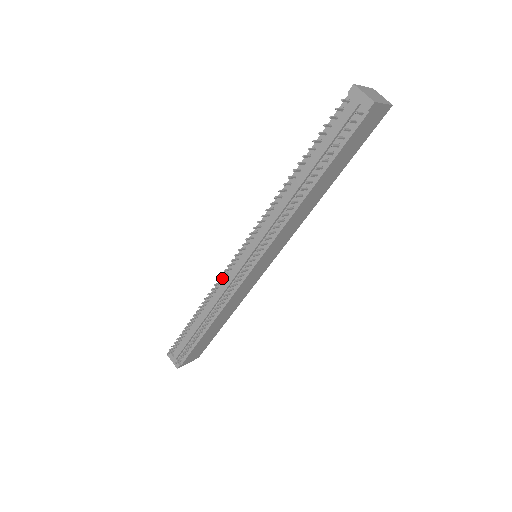
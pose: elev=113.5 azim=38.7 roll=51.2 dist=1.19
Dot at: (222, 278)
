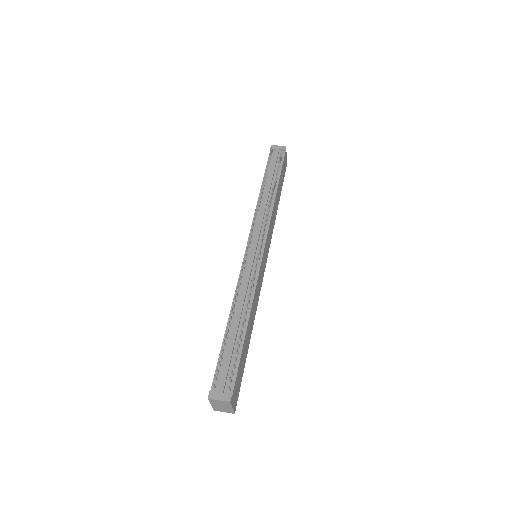
Dot at: (242, 271)
